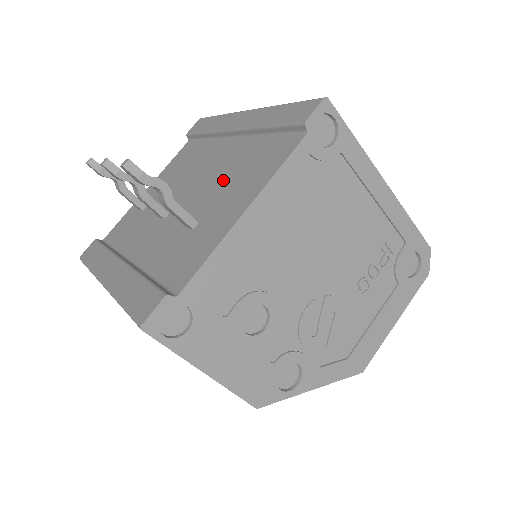
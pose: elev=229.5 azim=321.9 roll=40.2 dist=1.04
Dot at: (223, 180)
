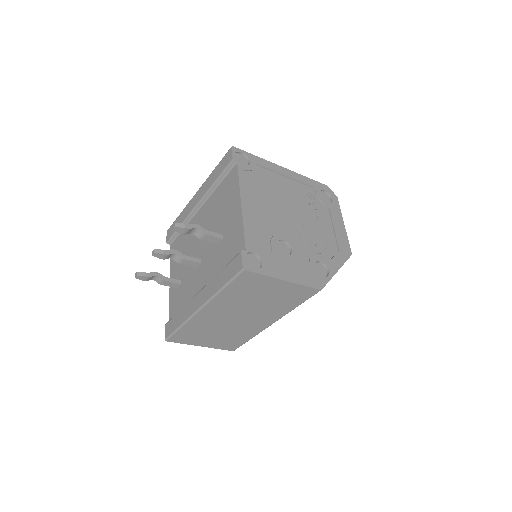
Dot at: (215, 217)
